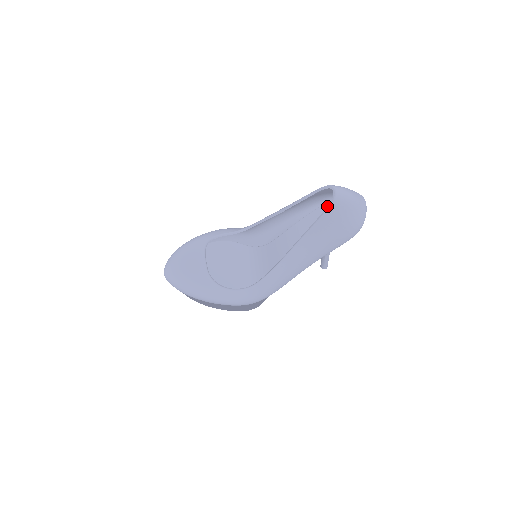
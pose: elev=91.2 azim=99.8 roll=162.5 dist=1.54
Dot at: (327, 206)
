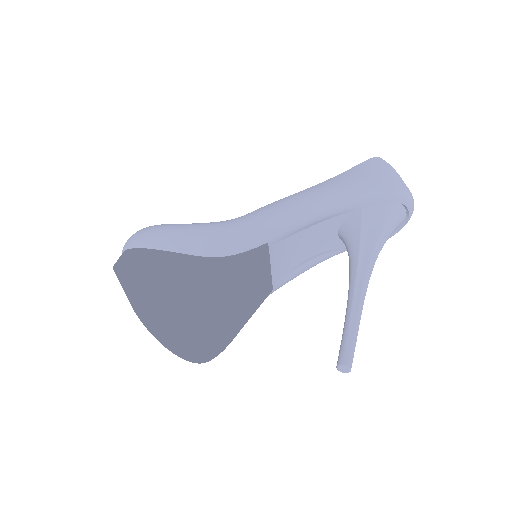
Dot at: occluded
